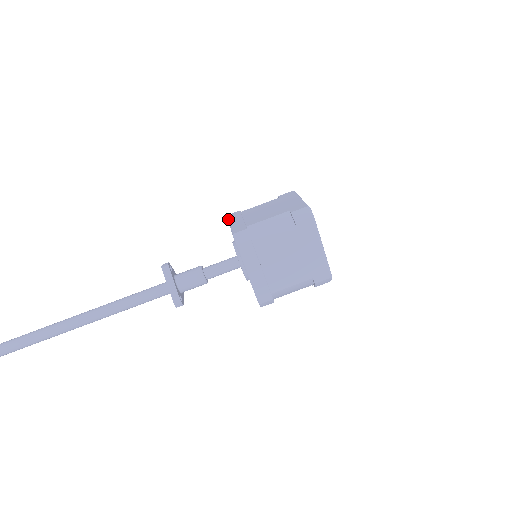
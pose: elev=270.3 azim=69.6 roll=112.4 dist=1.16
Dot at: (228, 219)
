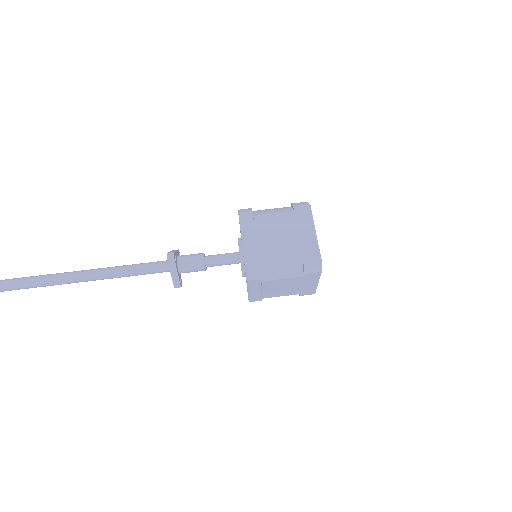
Dot at: (240, 224)
